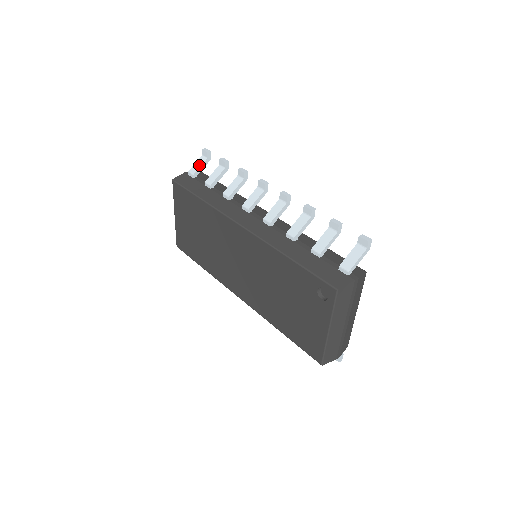
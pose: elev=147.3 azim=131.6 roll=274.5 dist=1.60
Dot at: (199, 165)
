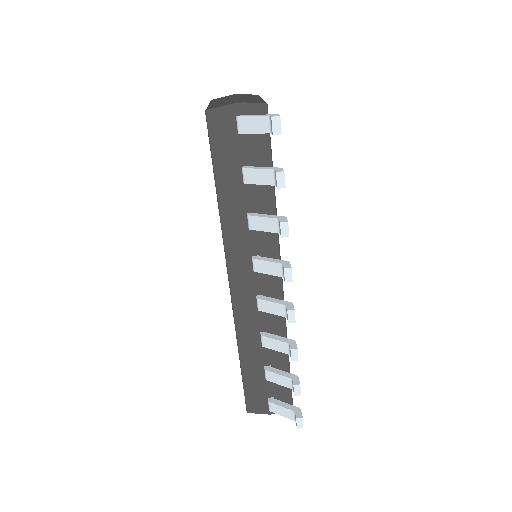
Dot at: (254, 129)
